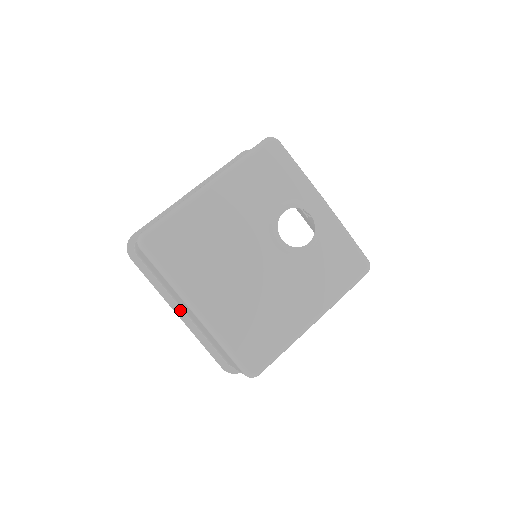
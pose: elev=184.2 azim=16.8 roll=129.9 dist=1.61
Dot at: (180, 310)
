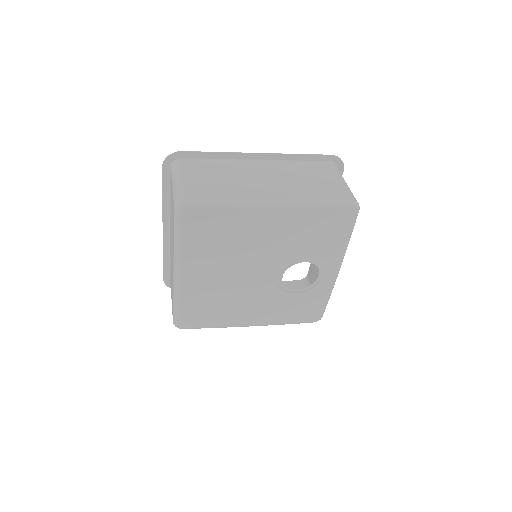
Dot at: (168, 228)
